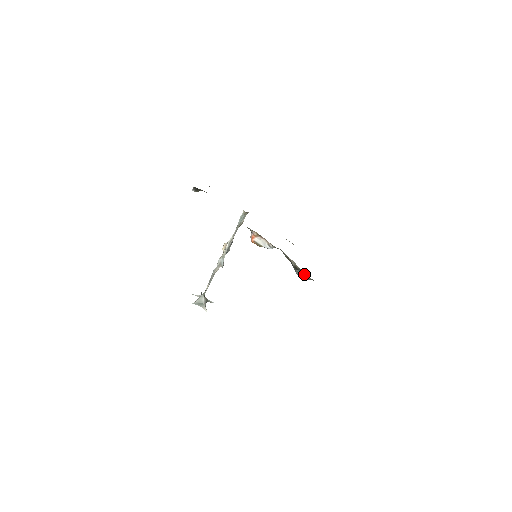
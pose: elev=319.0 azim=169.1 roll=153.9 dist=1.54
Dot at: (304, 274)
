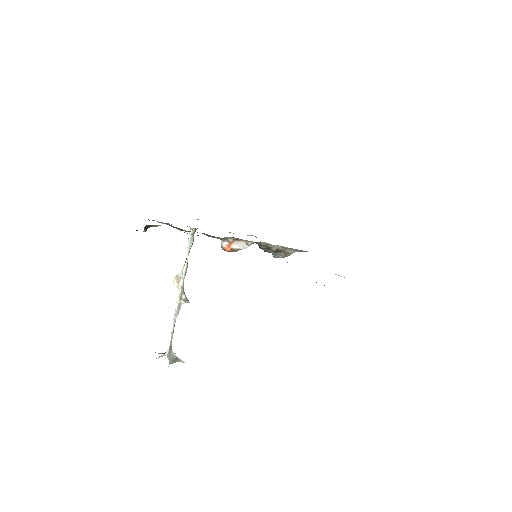
Dot at: (287, 252)
